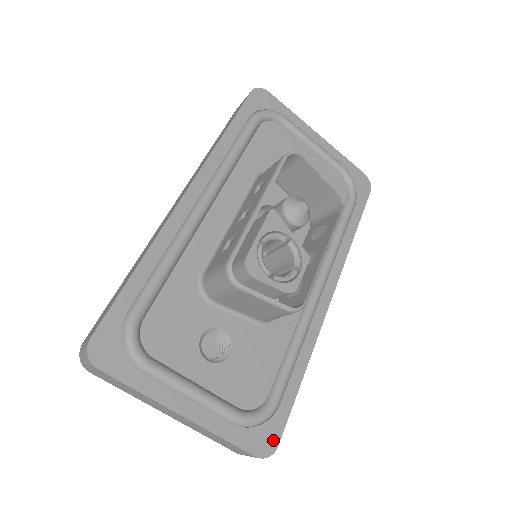
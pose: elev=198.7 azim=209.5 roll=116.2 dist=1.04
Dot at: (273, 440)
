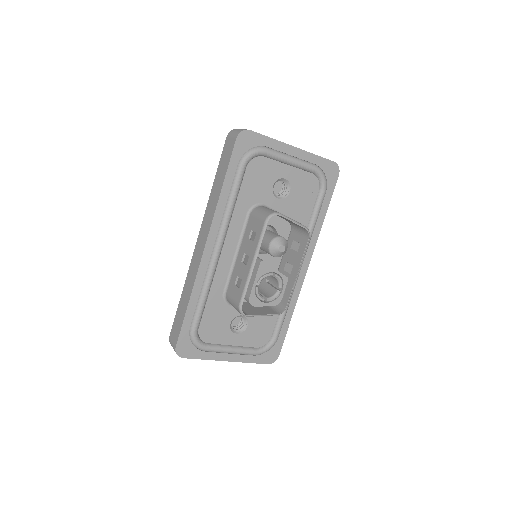
Dot at: (276, 354)
